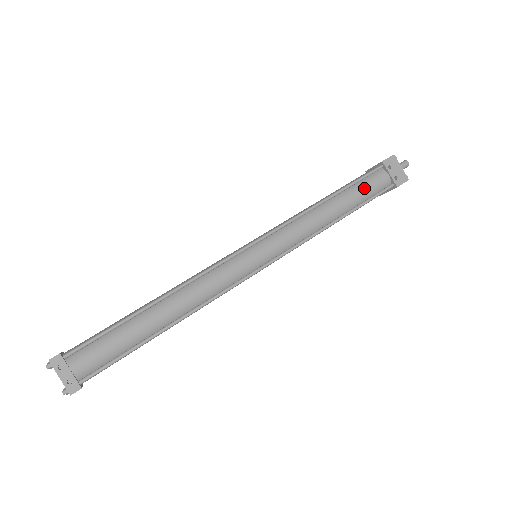
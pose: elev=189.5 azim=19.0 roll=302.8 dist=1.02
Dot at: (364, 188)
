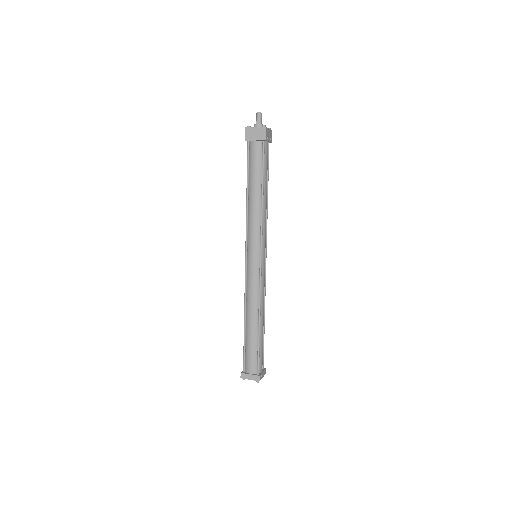
Dot at: (267, 166)
